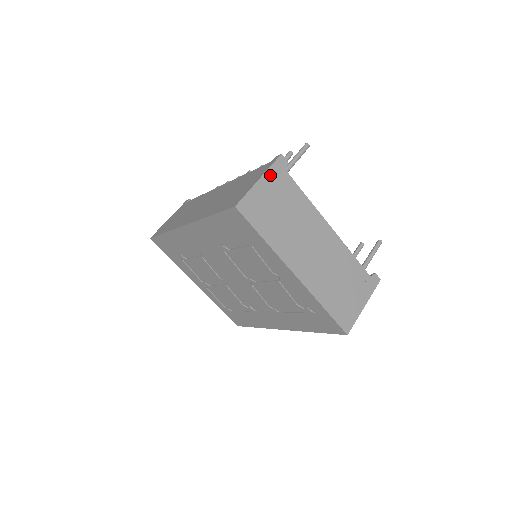
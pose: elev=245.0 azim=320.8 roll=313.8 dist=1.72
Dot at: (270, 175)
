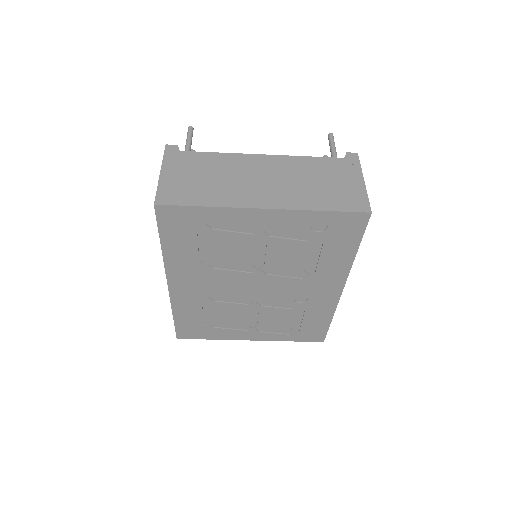
Dot at: (168, 164)
